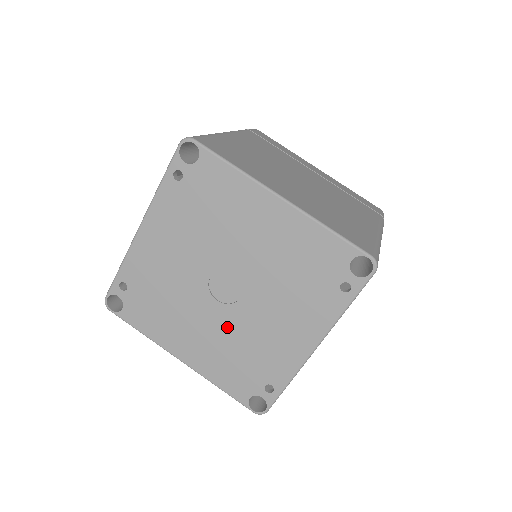
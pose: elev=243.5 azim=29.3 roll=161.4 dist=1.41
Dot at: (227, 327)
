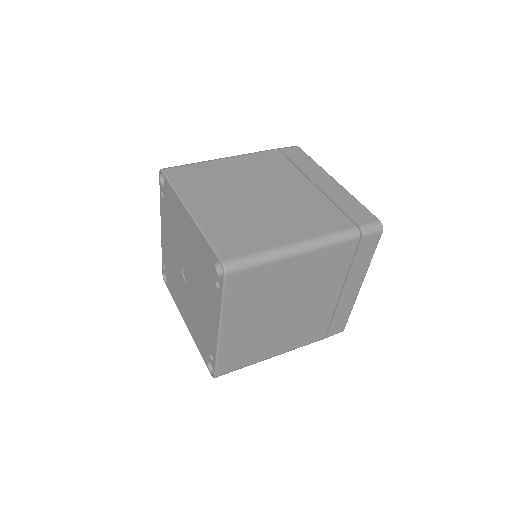
Dot at: (192, 304)
